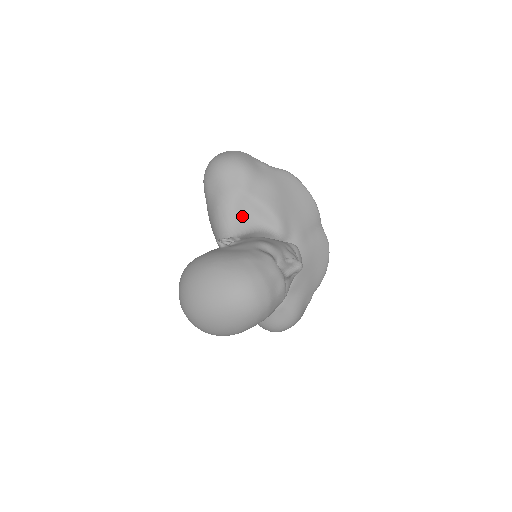
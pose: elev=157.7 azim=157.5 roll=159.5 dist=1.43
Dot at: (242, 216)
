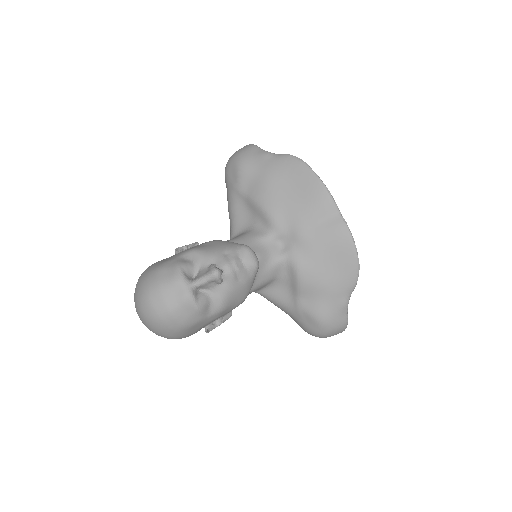
Dot at: (241, 215)
